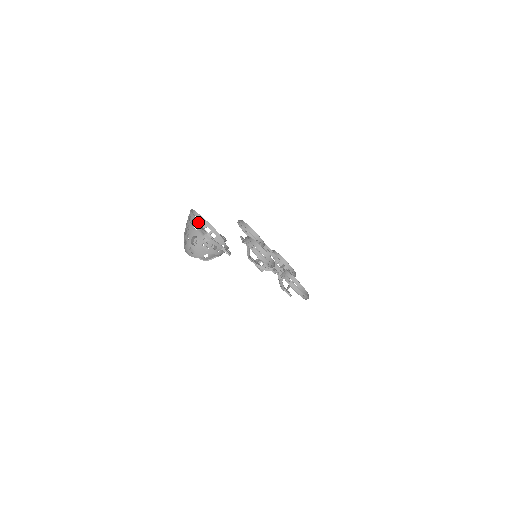
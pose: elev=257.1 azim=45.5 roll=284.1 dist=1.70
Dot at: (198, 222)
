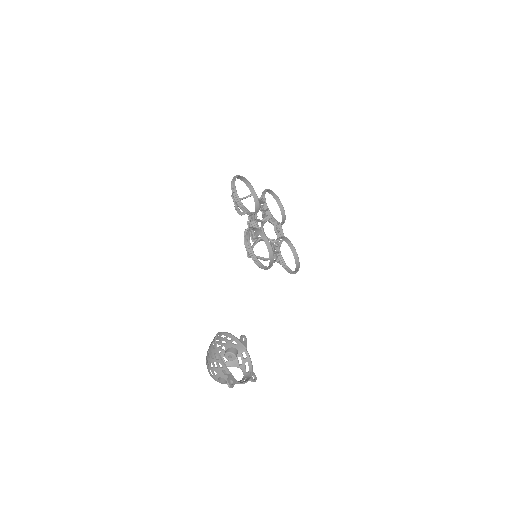
Dot at: (228, 371)
